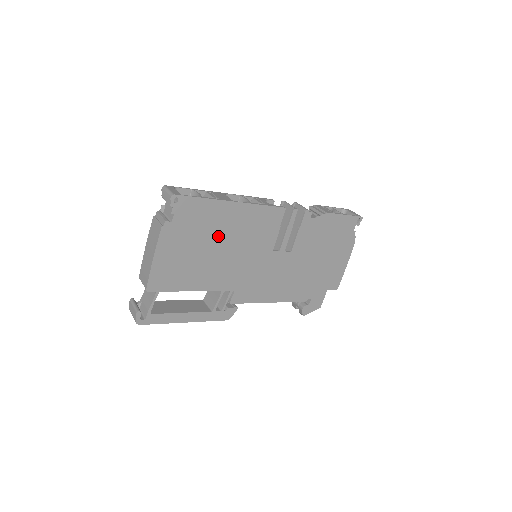
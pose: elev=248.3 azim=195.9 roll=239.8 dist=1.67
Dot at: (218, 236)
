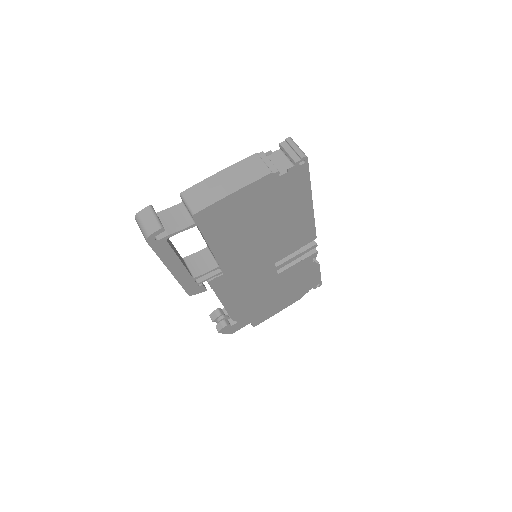
Dot at: (276, 219)
